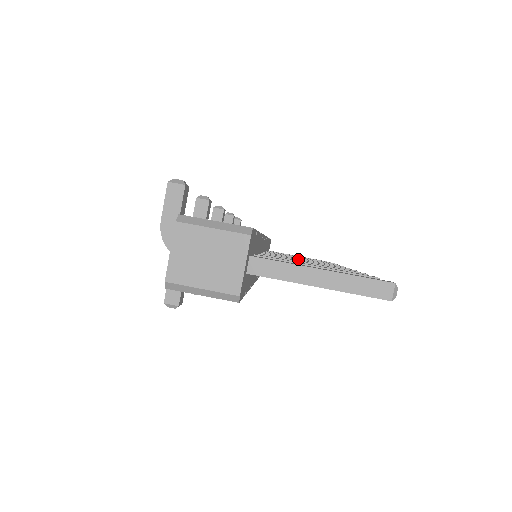
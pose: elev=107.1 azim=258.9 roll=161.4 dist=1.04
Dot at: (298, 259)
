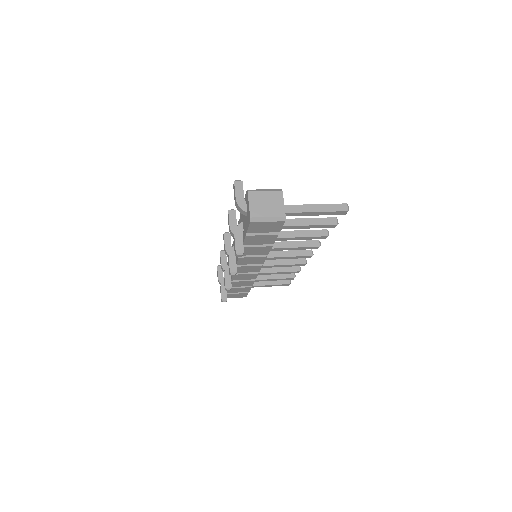
Dot at: (281, 251)
